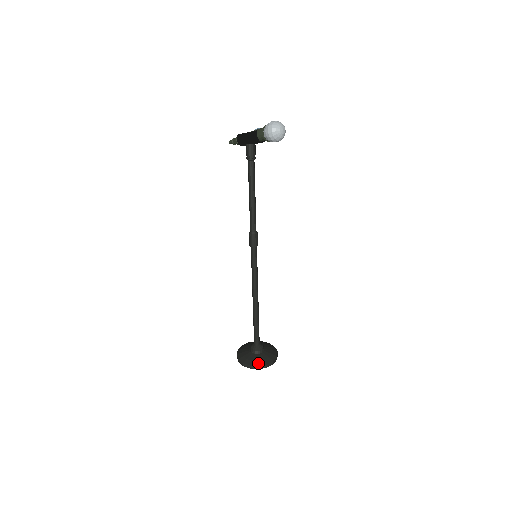
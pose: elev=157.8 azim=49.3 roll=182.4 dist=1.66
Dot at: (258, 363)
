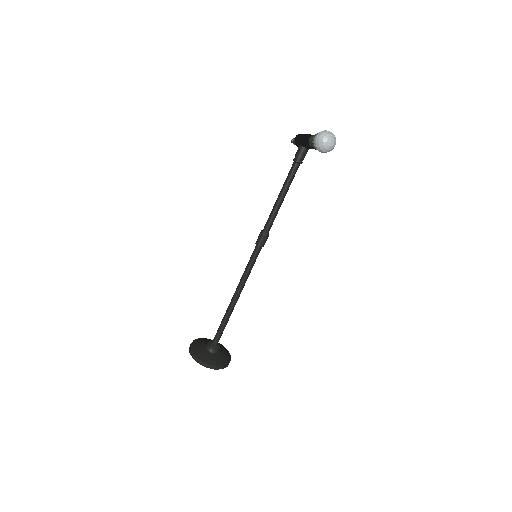
Dot at: (202, 358)
